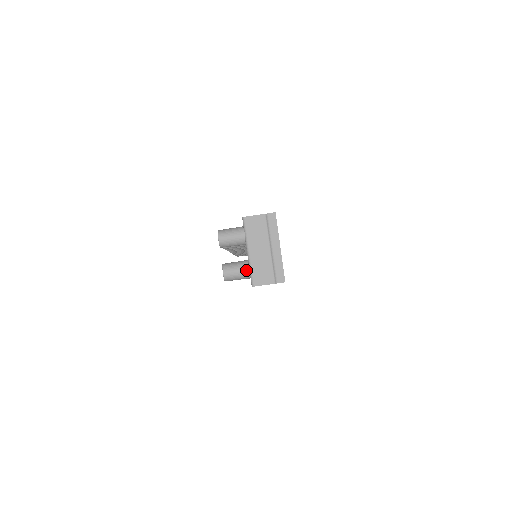
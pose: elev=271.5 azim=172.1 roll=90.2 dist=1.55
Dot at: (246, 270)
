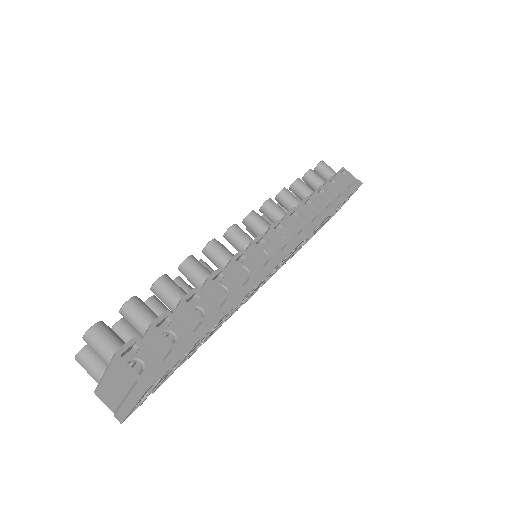
Dot at: (95, 379)
